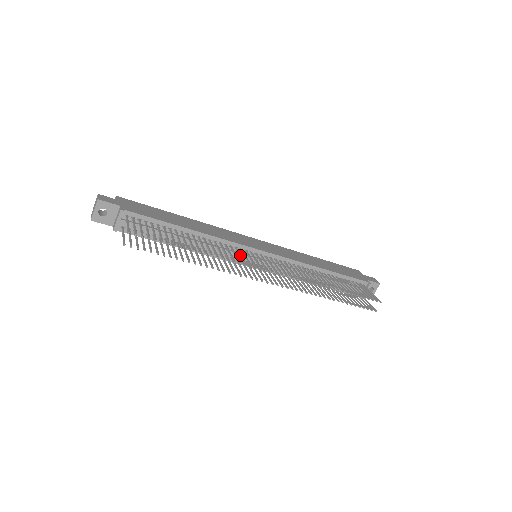
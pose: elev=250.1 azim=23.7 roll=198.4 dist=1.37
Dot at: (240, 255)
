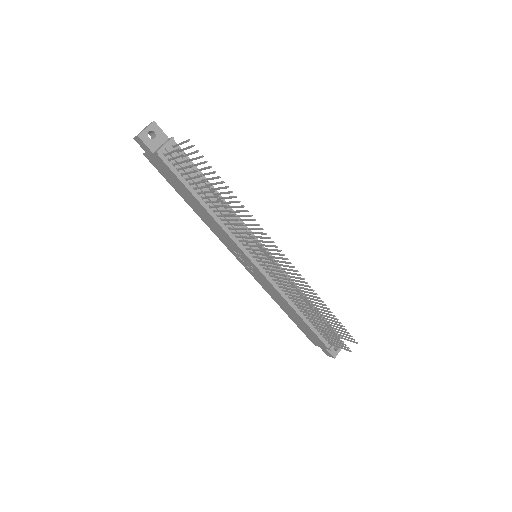
Dot at: (256, 232)
